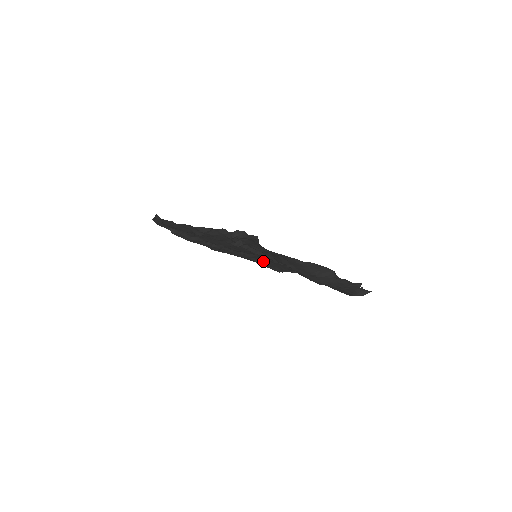
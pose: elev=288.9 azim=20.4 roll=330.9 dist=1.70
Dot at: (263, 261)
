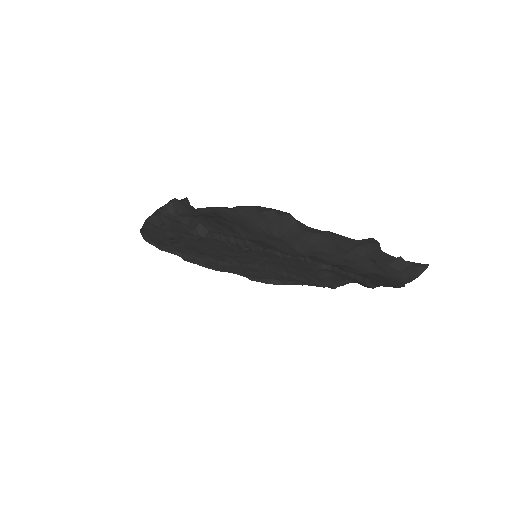
Dot at: (292, 272)
